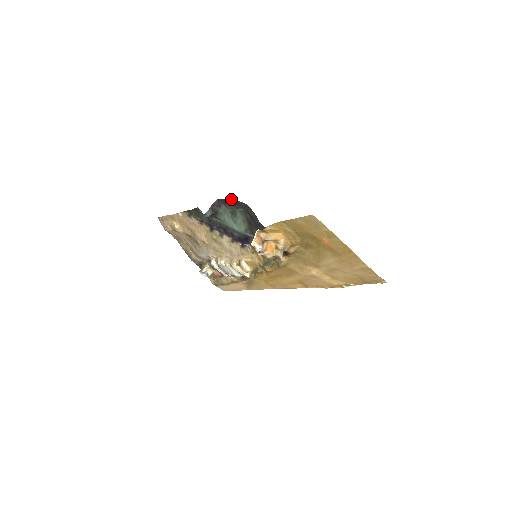
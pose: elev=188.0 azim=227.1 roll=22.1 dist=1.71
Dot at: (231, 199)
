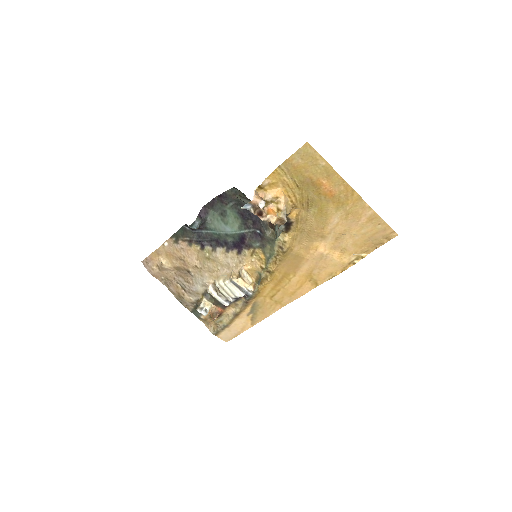
Dot at: (218, 196)
